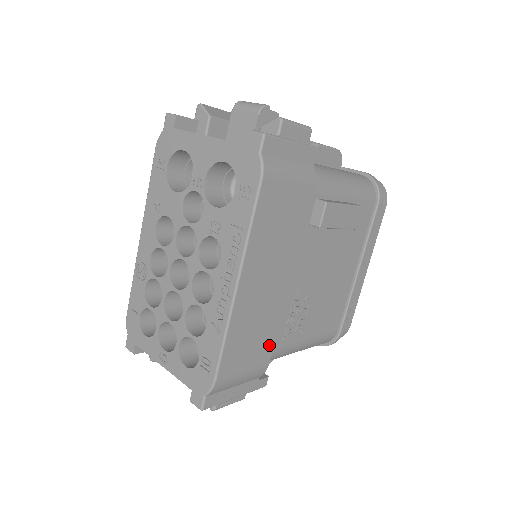
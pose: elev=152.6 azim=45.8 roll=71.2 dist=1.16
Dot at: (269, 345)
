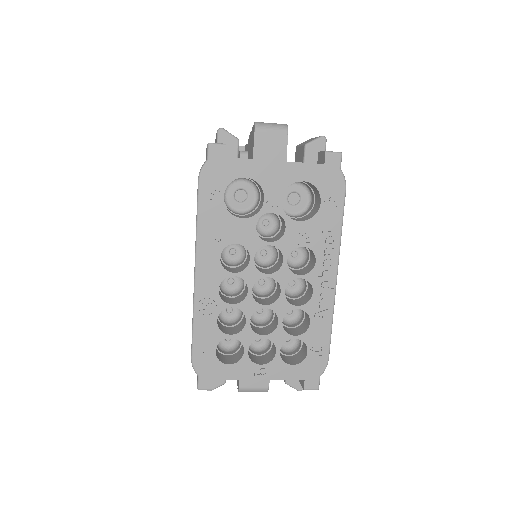
Dot at: occluded
